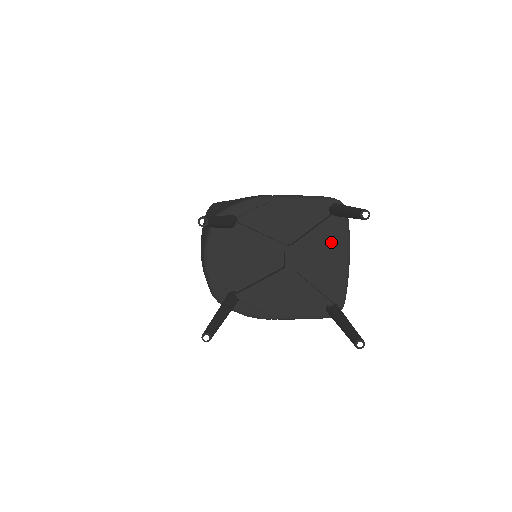
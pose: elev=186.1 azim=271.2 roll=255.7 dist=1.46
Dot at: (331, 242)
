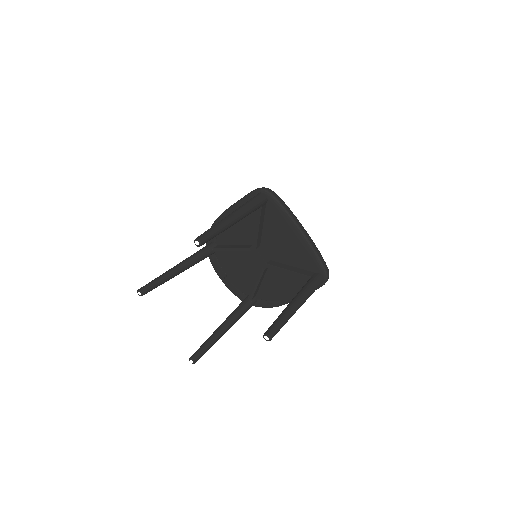
Dot at: (278, 226)
